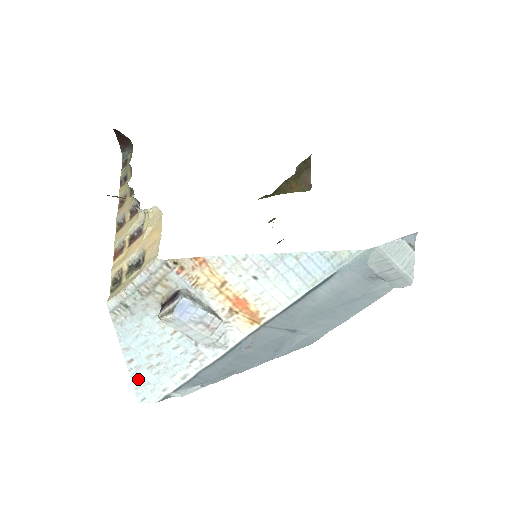
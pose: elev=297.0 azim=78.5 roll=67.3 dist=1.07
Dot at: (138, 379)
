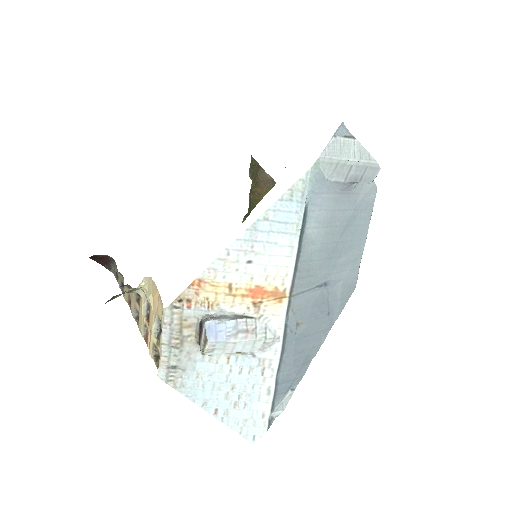
Dot at: (235, 423)
